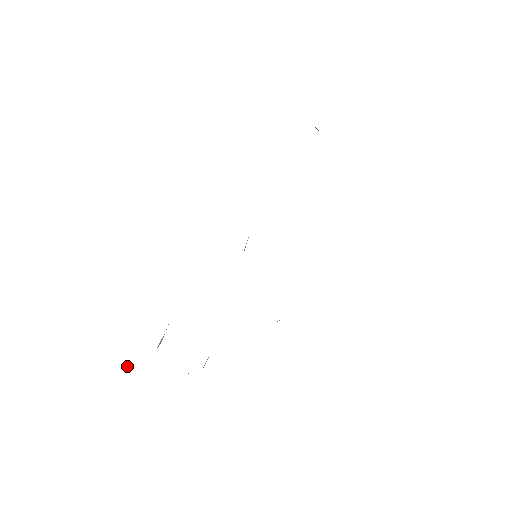
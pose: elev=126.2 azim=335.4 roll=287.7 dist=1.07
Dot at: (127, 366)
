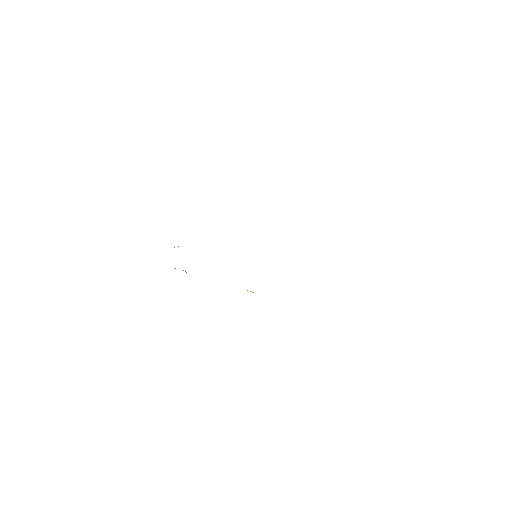
Dot at: occluded
